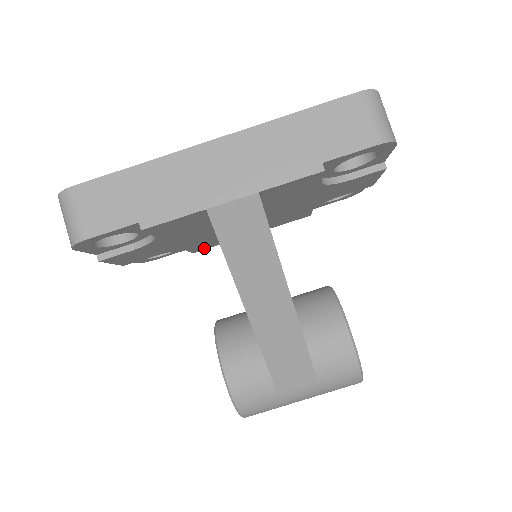
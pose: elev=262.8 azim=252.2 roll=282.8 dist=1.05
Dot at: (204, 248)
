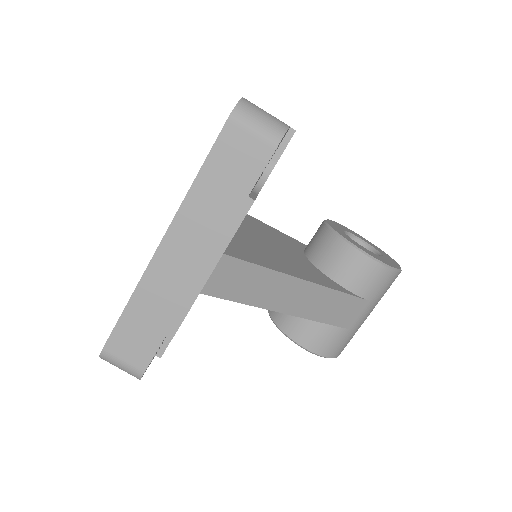
Dot at: occluded
